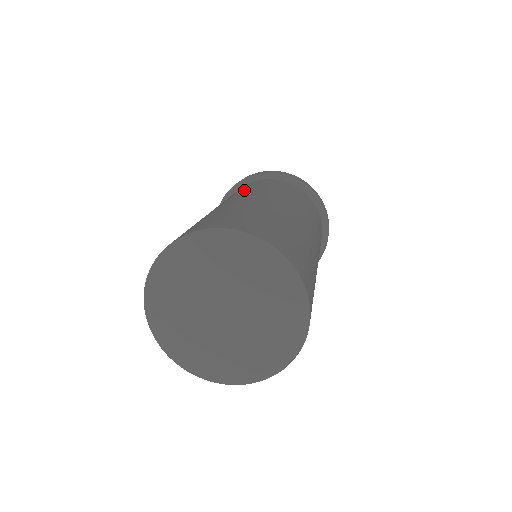
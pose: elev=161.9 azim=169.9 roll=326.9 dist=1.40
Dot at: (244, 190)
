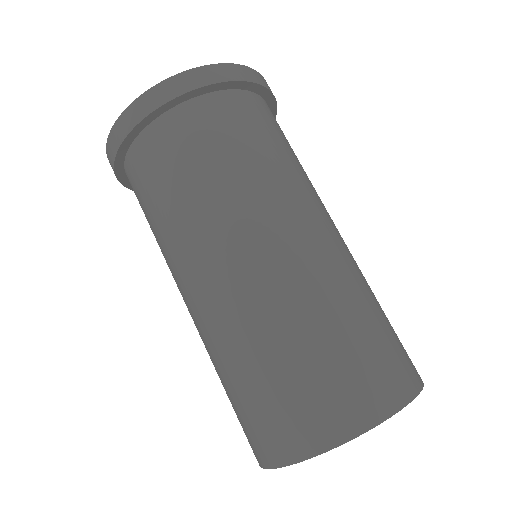
Dot at: (251, 174)
